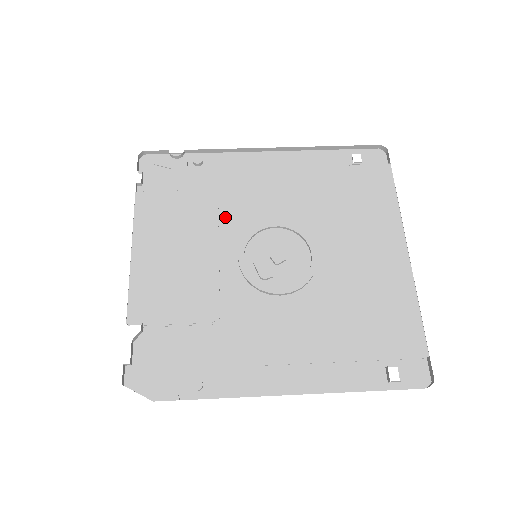
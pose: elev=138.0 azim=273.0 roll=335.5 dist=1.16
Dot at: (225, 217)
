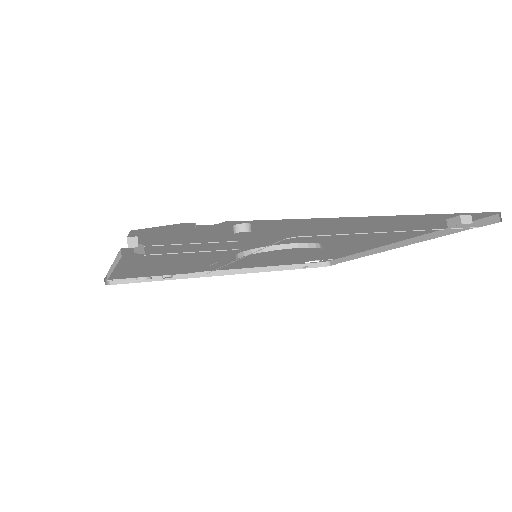
Dot at: occluded
